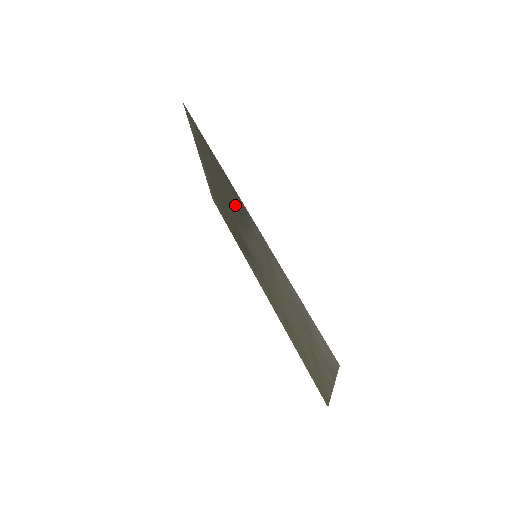
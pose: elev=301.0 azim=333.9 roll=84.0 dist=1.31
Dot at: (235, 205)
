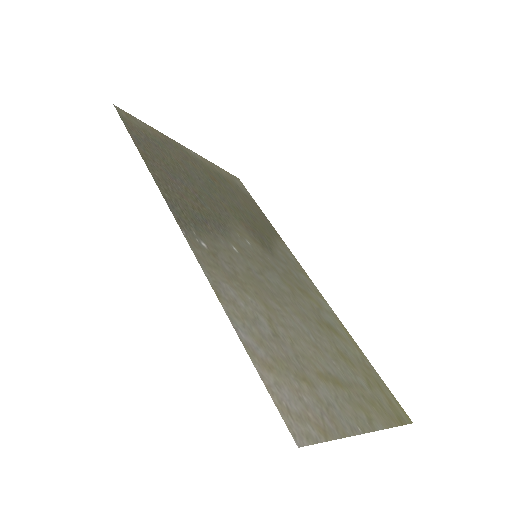
Dot at: (198, 209)
